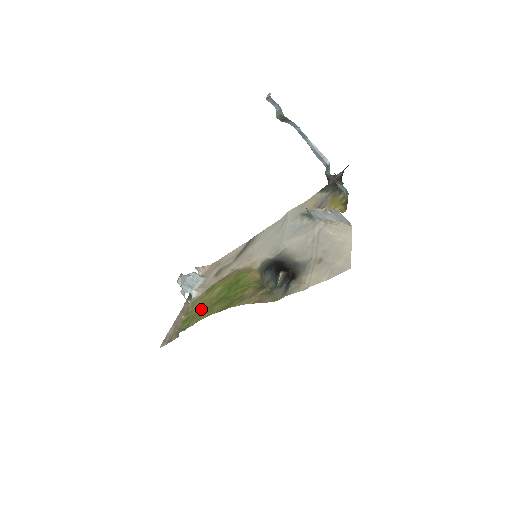
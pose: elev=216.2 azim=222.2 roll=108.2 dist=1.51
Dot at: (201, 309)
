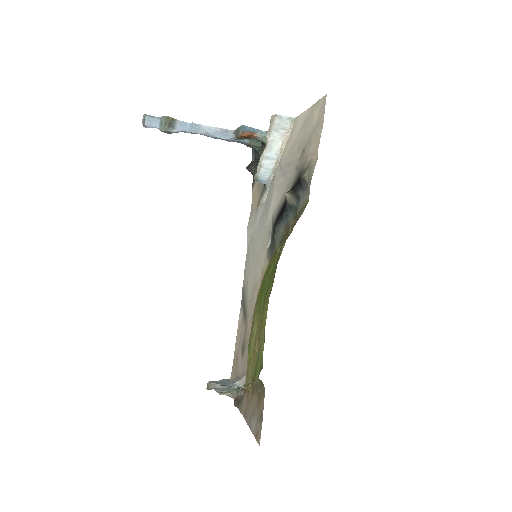
Dot at: (258, 343)
